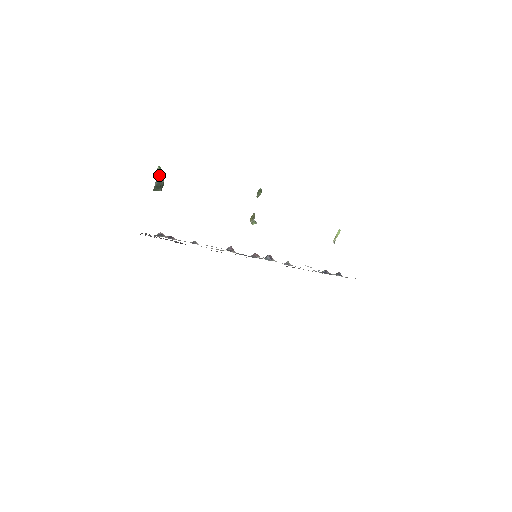
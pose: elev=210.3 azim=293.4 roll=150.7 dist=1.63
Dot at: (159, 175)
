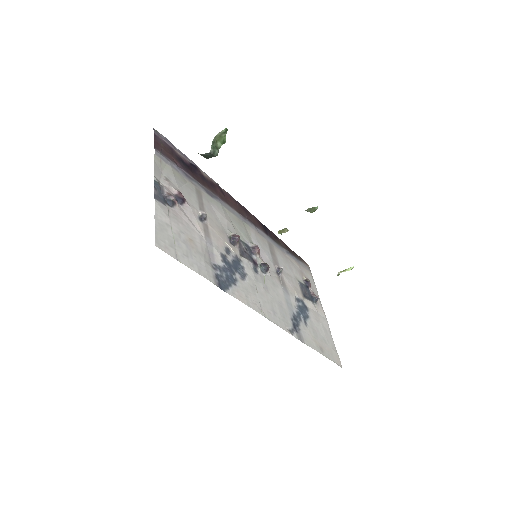
Dot at: (219, 138)
